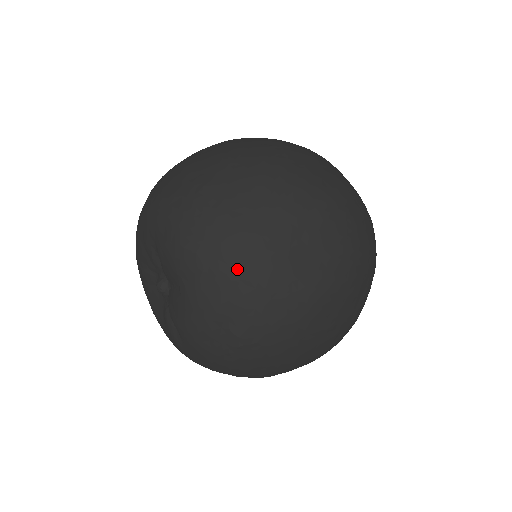
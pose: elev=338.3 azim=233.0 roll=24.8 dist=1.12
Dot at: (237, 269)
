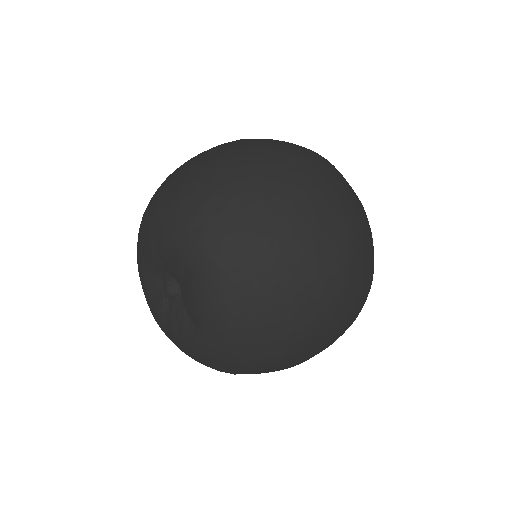
Dot at: (258, 354)
